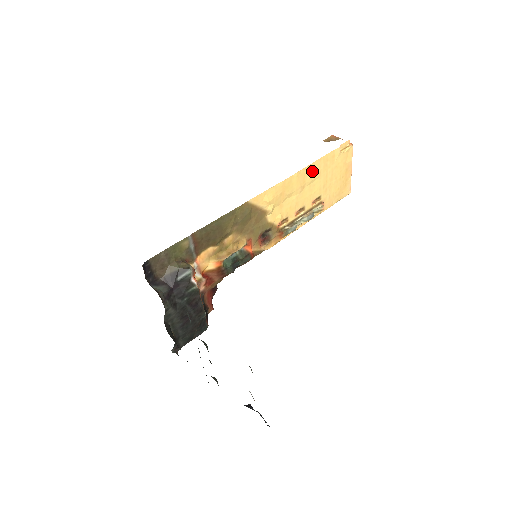
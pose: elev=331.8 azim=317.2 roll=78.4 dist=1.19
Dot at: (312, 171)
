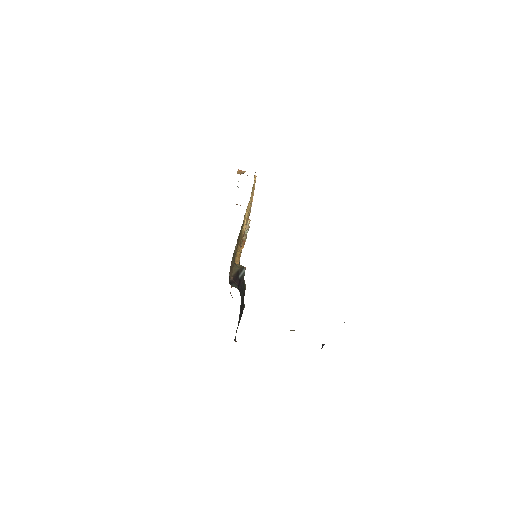
Dot at: (251, 194)
